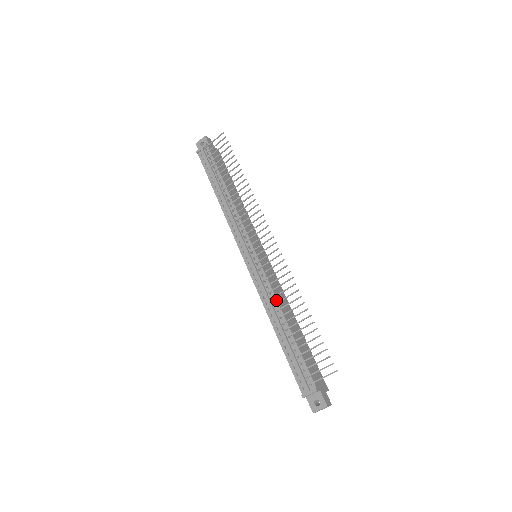
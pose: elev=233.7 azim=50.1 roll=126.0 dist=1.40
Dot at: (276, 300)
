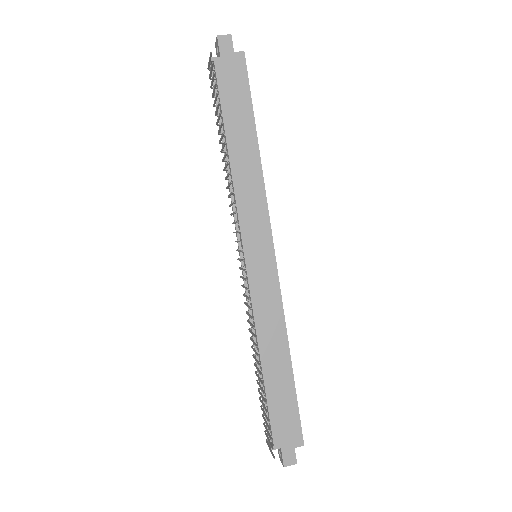
Dot at: (255, 331)
